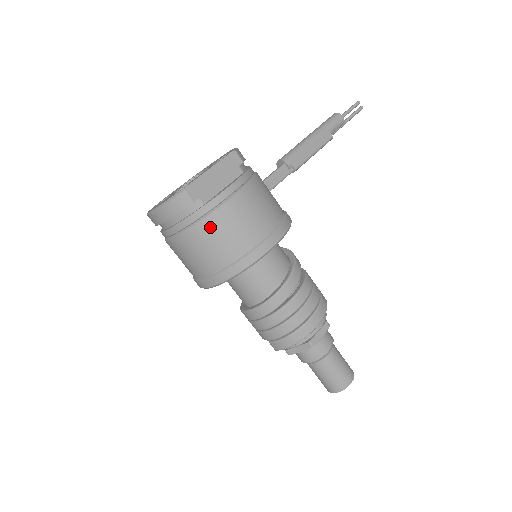
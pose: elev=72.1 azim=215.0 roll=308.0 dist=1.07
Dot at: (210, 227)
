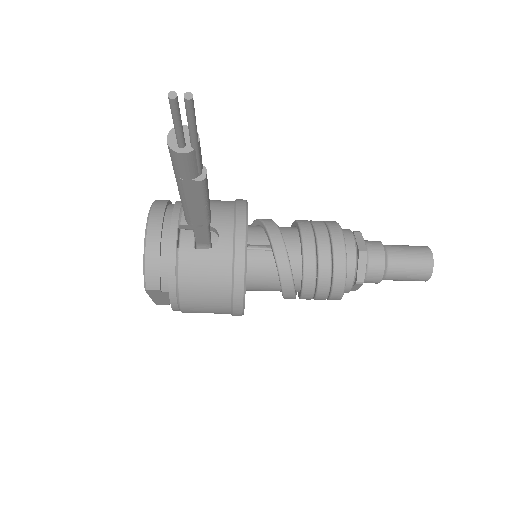
Dot at: occluded
